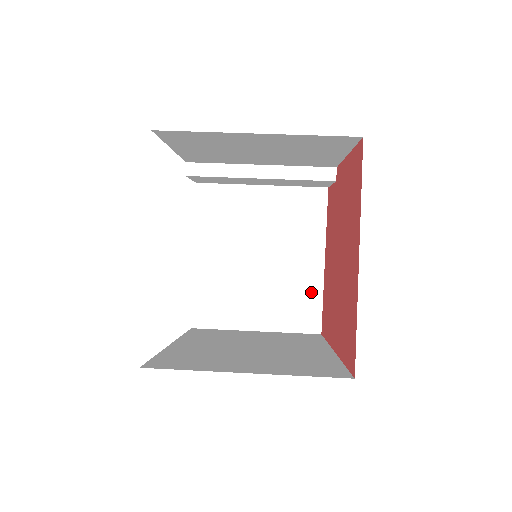
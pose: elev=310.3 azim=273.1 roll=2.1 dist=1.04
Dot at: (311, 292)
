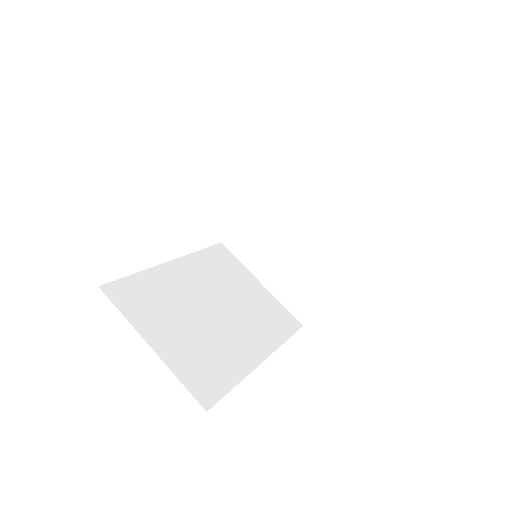
Dot at: (317, 294)
